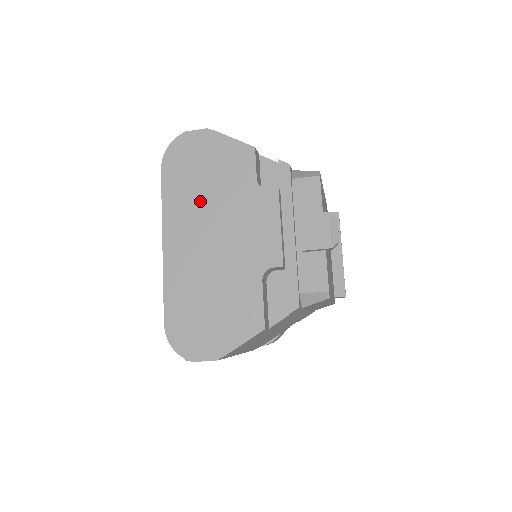
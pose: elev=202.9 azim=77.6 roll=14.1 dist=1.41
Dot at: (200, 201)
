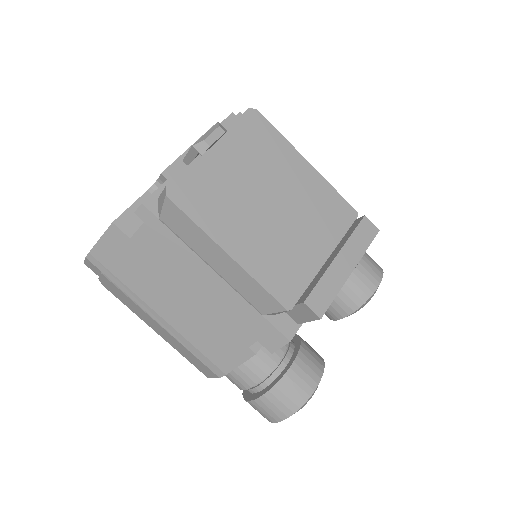
Dot at: occluded
